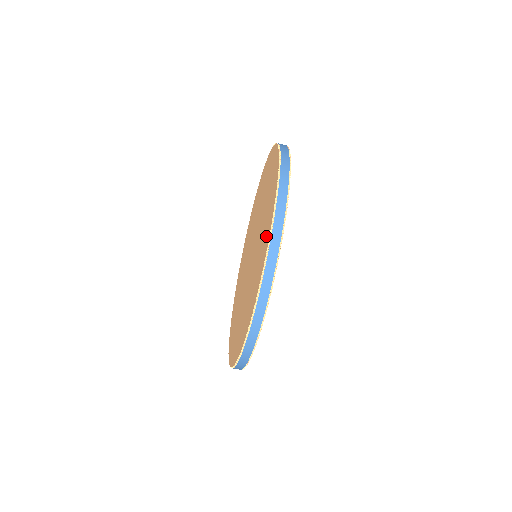
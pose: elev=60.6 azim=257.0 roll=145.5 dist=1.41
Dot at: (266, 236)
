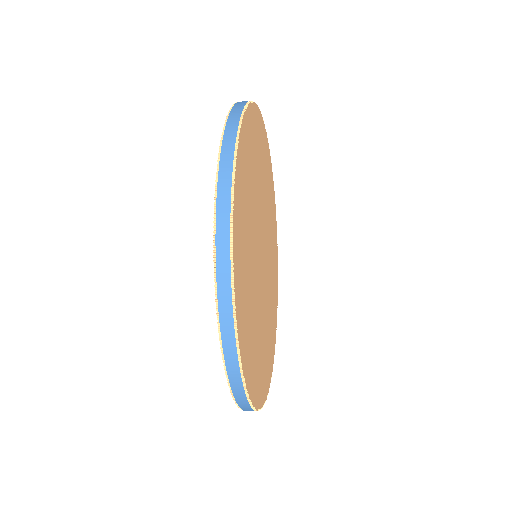
Dot at: occluded
